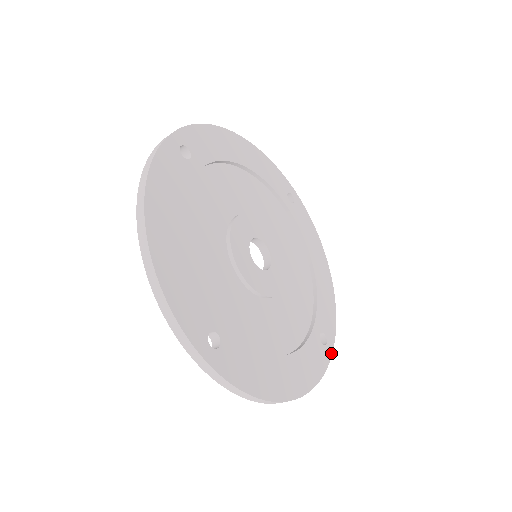
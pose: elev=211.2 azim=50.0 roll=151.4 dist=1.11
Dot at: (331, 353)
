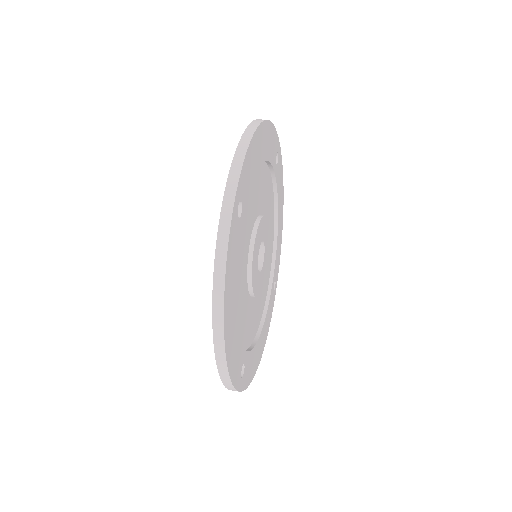
Dot at: occluded
